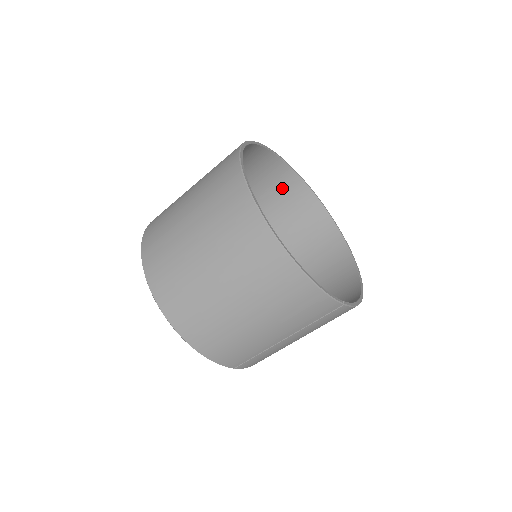
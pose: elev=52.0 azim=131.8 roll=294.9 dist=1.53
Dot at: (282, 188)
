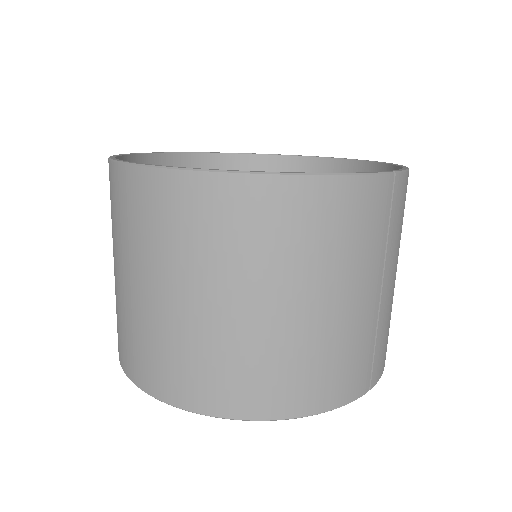
Dot at: occluded
